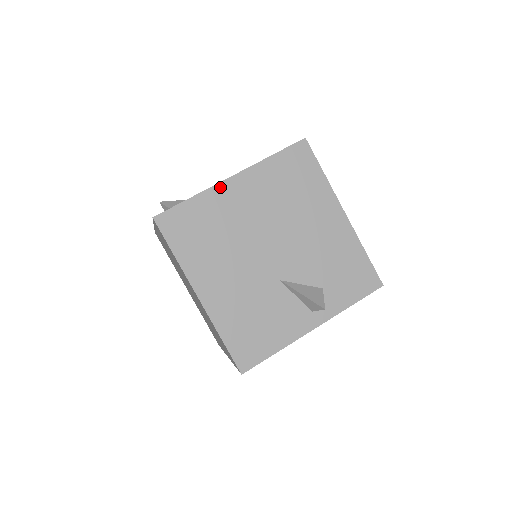
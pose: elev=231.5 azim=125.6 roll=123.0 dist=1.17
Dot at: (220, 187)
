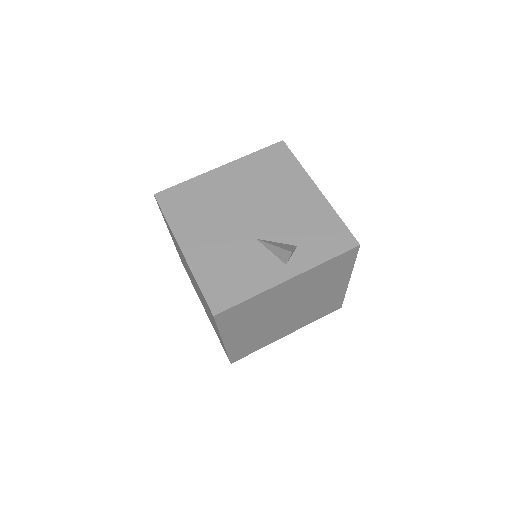
Dot at: (210, 174)
